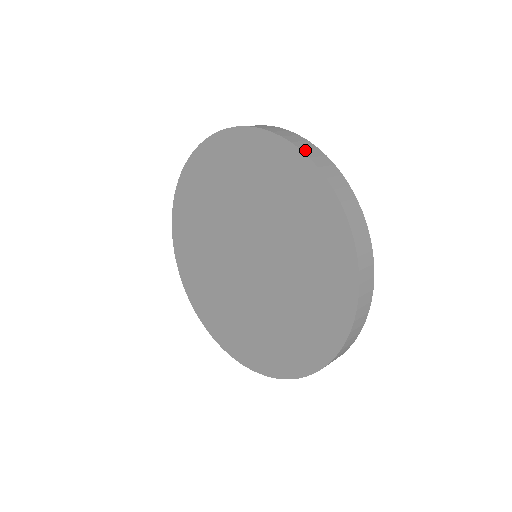
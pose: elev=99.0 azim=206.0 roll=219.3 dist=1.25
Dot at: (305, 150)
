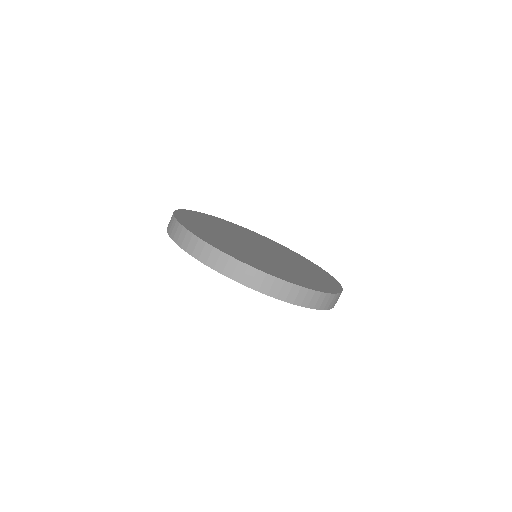
Dot at: (200, 258)
